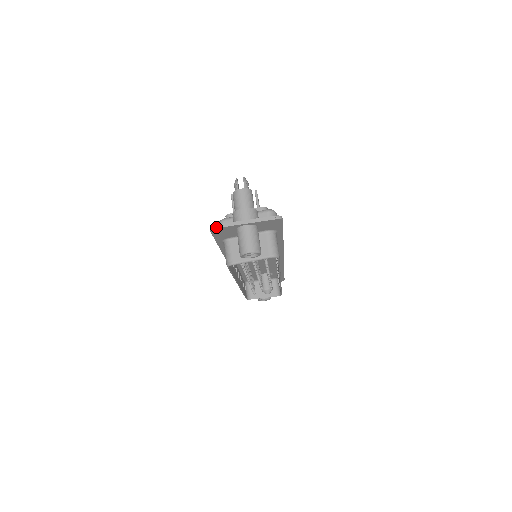
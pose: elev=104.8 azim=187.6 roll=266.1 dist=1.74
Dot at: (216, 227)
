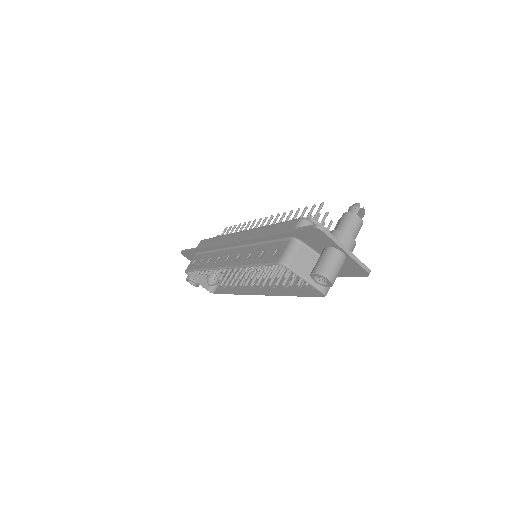
Dot at: (324, 231)
